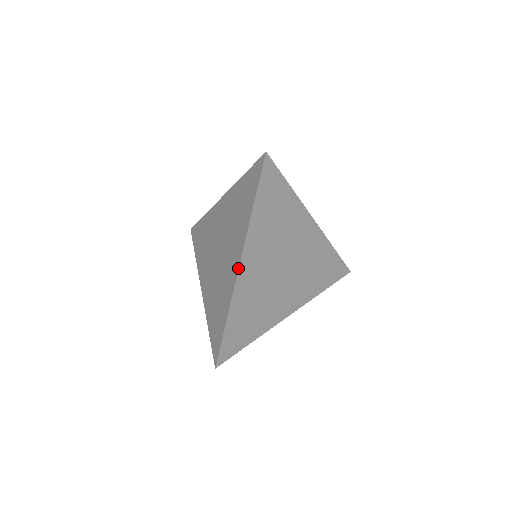
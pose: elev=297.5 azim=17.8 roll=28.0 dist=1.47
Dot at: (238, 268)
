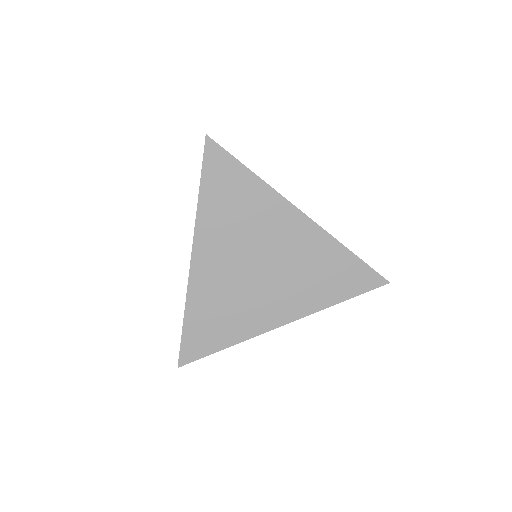
Dot at: (190, 261)
